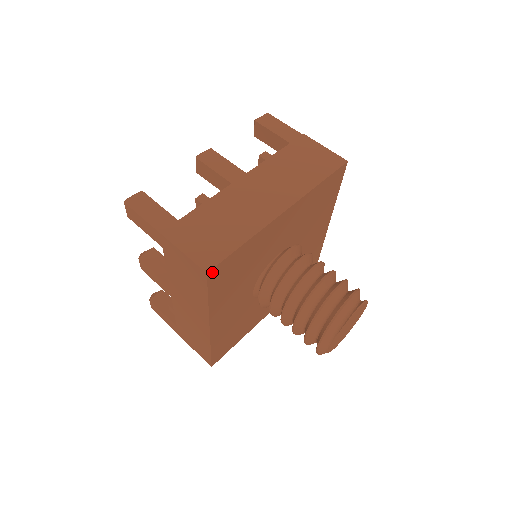
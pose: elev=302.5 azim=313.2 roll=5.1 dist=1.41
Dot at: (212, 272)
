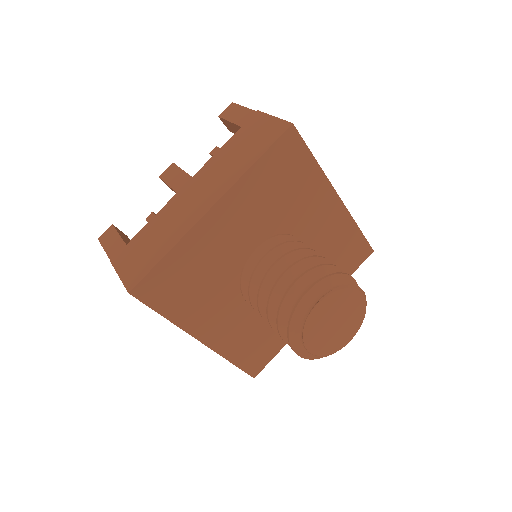
Dot at: (138, 290)
